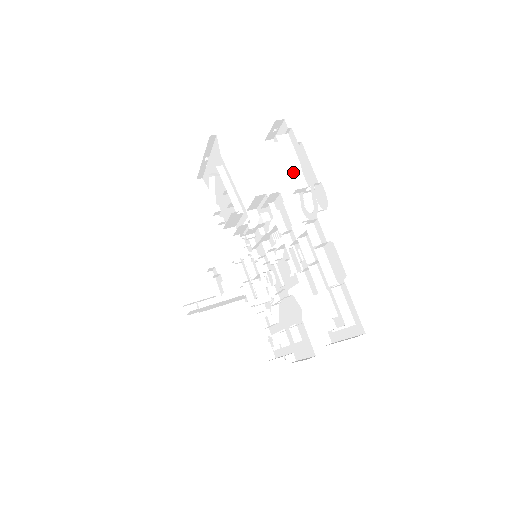
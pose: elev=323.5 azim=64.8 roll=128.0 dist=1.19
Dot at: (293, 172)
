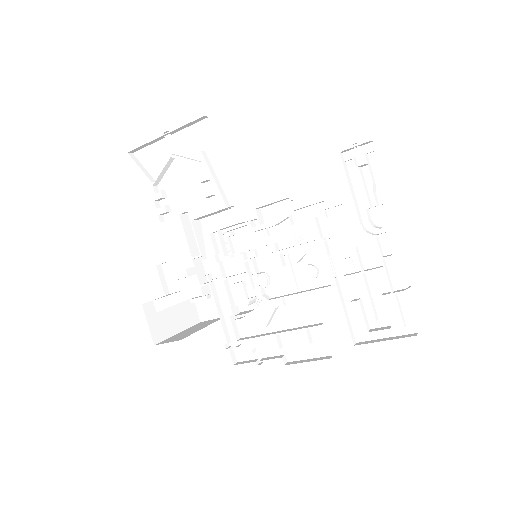
Dot at: (374, 189)
